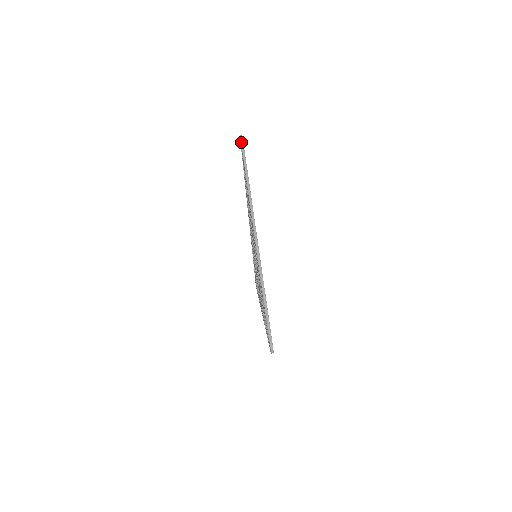
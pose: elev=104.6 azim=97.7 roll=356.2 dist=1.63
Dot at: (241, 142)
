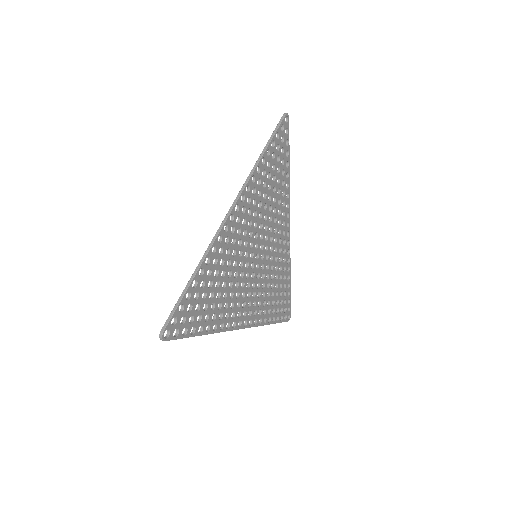
Dot at: (281, 119)
